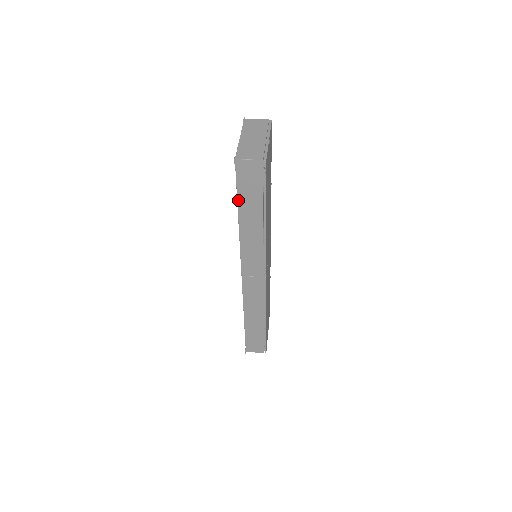
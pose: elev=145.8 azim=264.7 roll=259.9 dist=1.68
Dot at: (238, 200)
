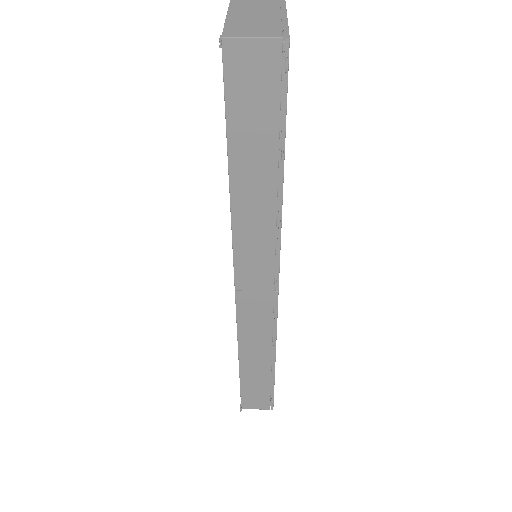
Dot at: (228, 139)
